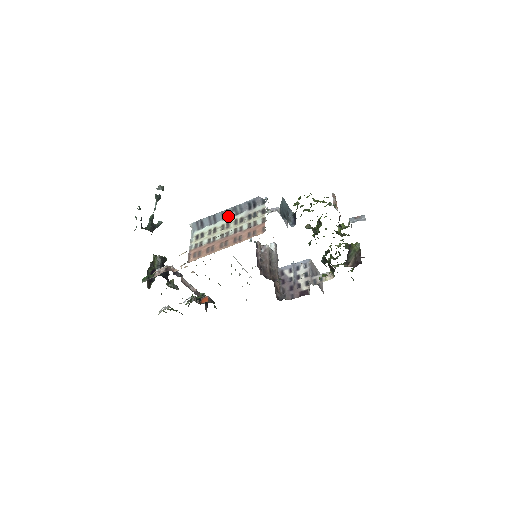
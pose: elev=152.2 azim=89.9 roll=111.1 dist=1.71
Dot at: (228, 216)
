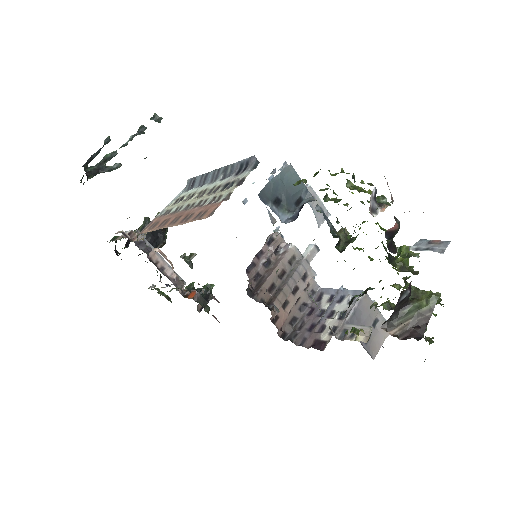
Dot at: (215, 179)
